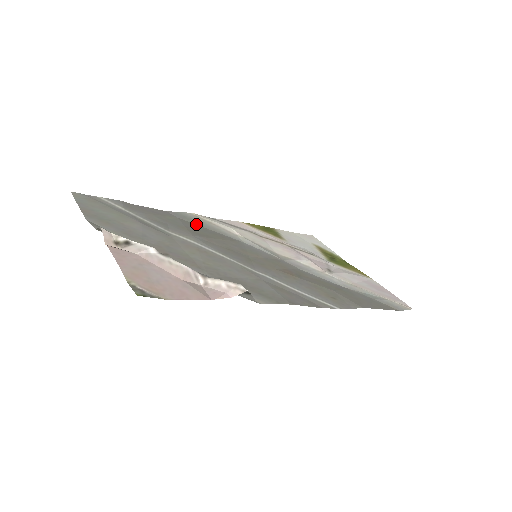
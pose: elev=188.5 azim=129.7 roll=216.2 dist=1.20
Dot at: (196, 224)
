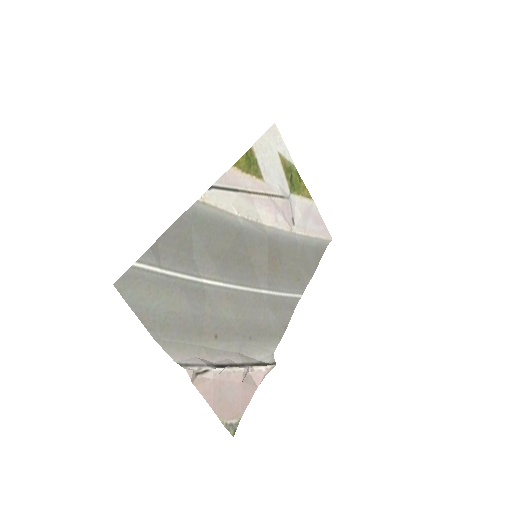
Dot at: (207, 224)
